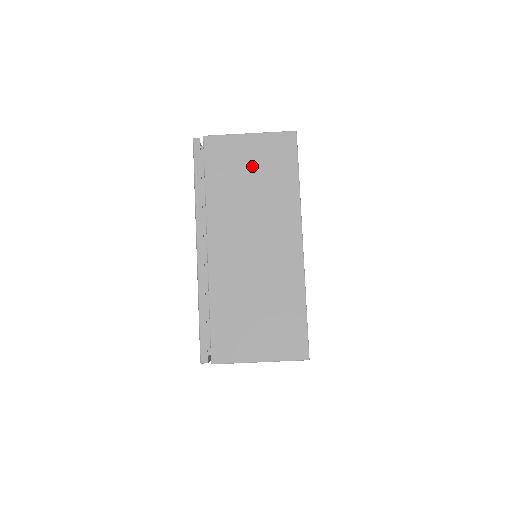
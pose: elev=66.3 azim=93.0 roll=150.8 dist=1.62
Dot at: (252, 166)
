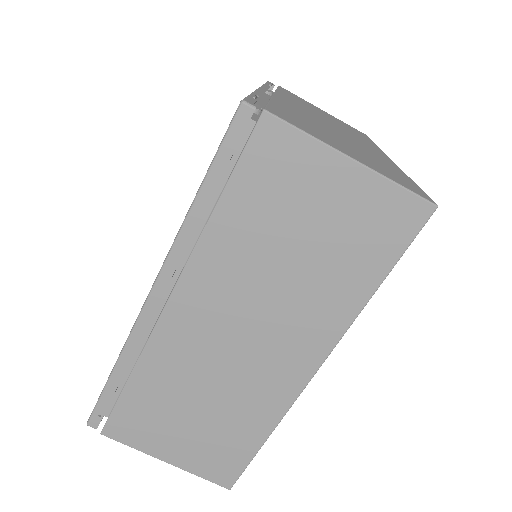
Dot at: (317, 221)
